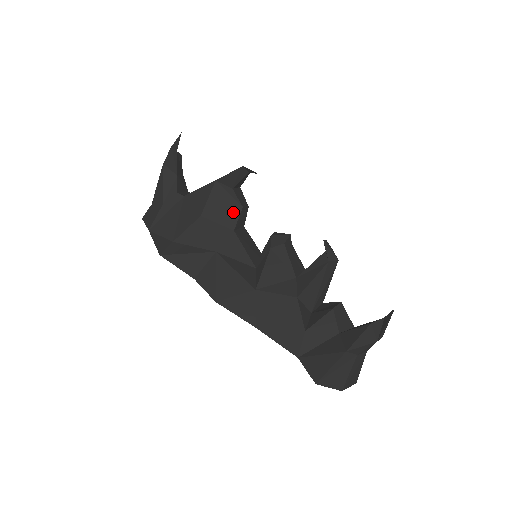
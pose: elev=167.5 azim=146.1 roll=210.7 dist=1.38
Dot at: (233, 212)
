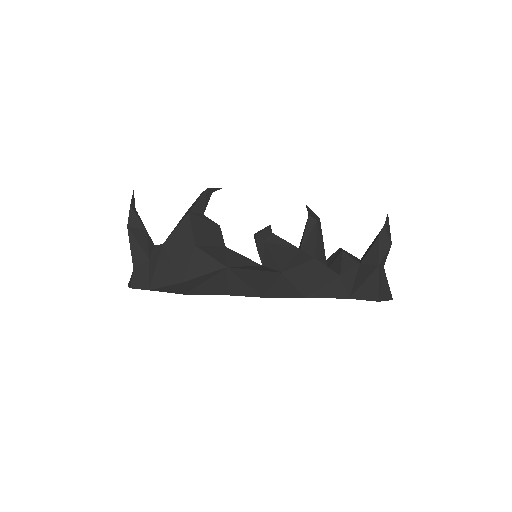
Dot at: (216, 232)
